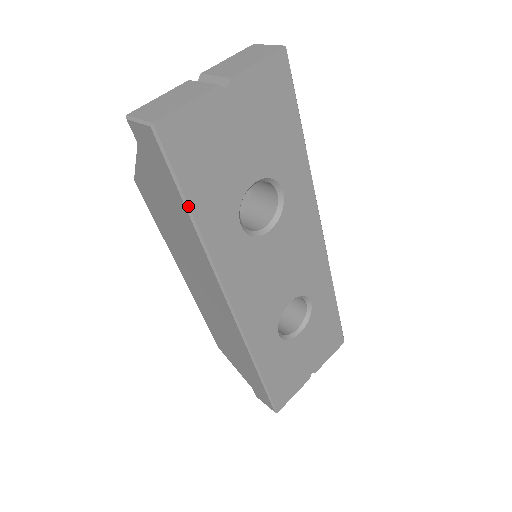
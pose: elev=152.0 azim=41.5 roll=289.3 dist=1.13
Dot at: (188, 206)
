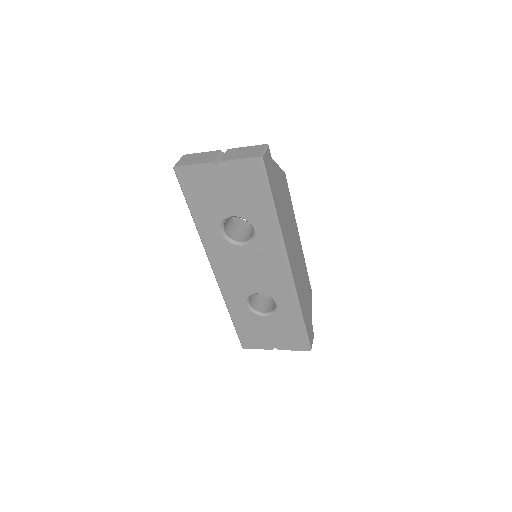
Dot at: (189, 208)
